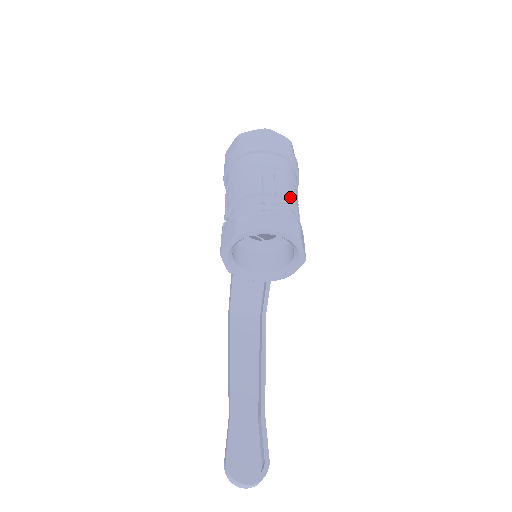
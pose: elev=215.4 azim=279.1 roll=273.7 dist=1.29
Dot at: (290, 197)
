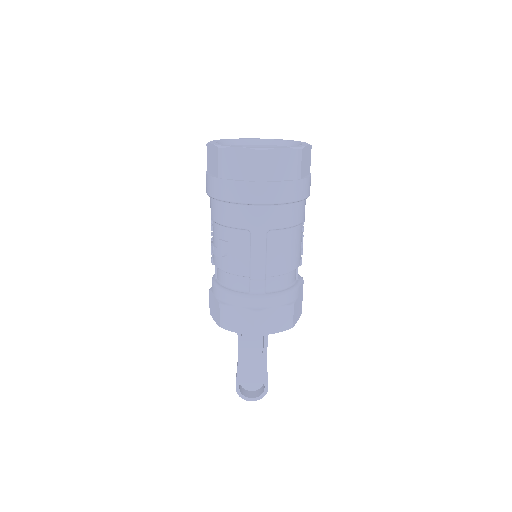
Dot at: (286, 267)
